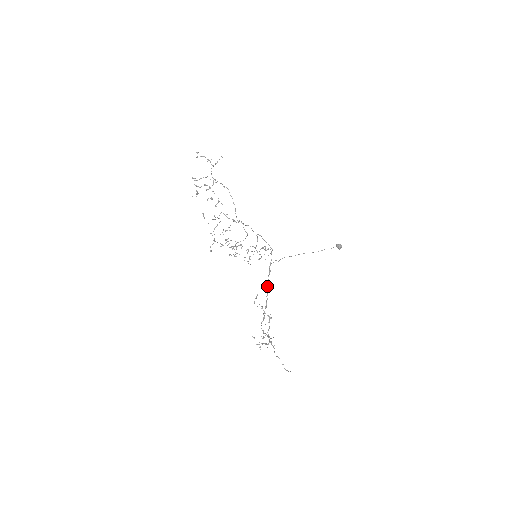
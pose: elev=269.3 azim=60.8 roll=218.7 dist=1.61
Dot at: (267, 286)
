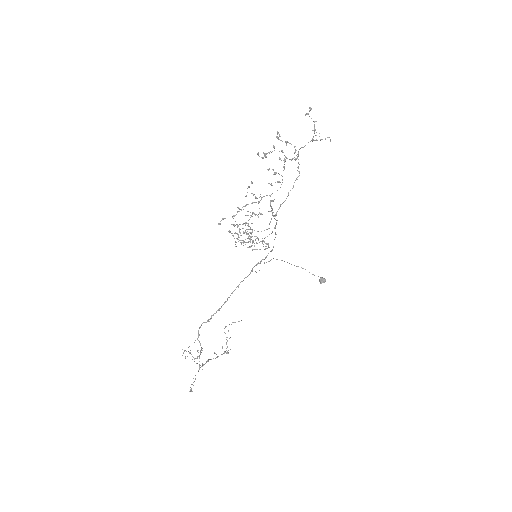
Dot at: (237, 286)
